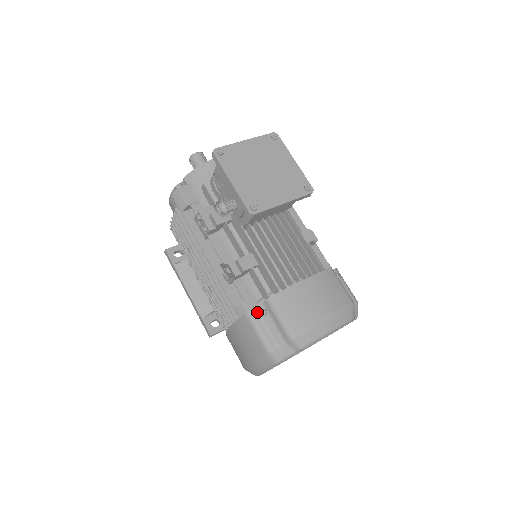
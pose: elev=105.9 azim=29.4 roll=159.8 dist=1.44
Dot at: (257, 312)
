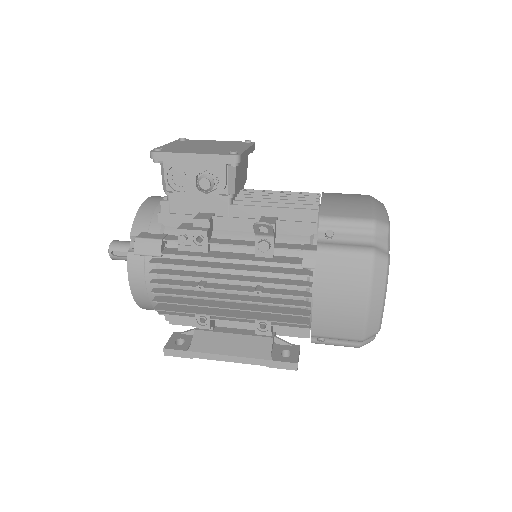
Dot at: (324, 241)
